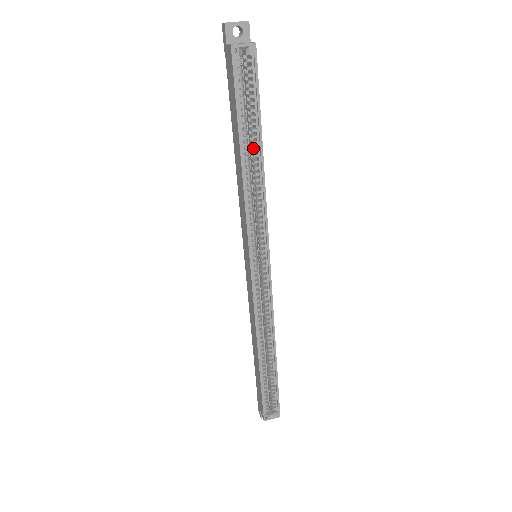
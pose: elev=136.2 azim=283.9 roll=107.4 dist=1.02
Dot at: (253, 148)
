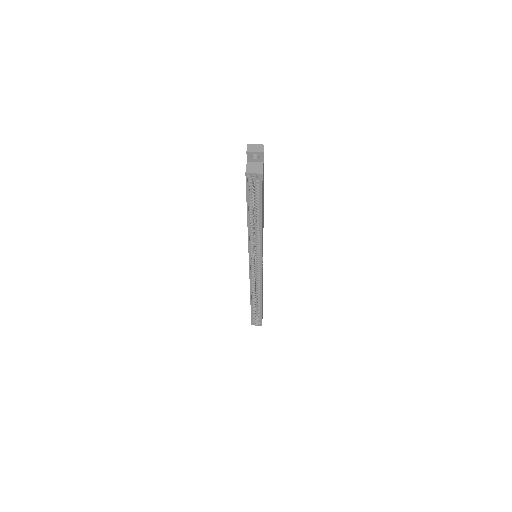
Dot at: (257, 216)
